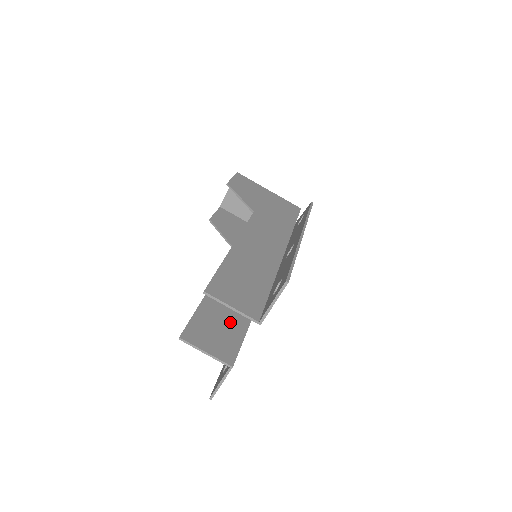
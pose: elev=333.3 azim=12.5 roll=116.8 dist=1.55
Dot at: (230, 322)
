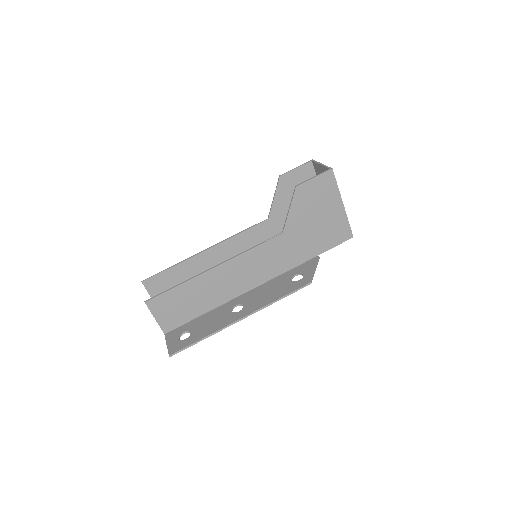
Dot at: occluded
